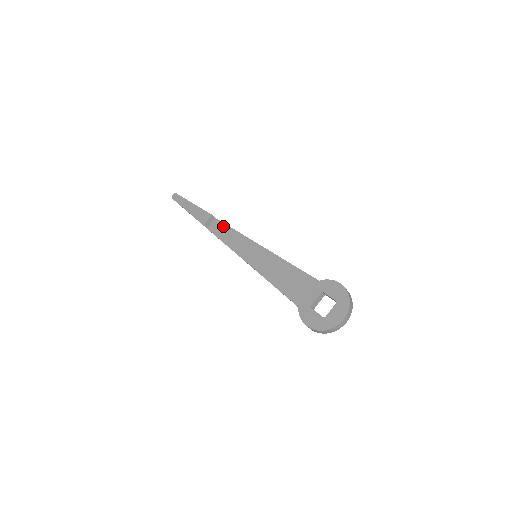
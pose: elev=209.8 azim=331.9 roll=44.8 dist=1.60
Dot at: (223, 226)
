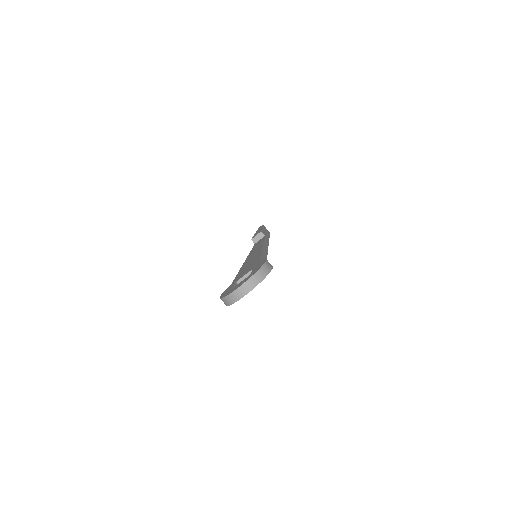
Dot at: occluded
